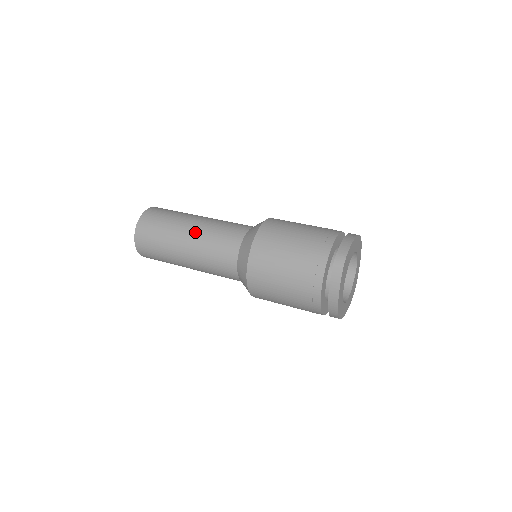
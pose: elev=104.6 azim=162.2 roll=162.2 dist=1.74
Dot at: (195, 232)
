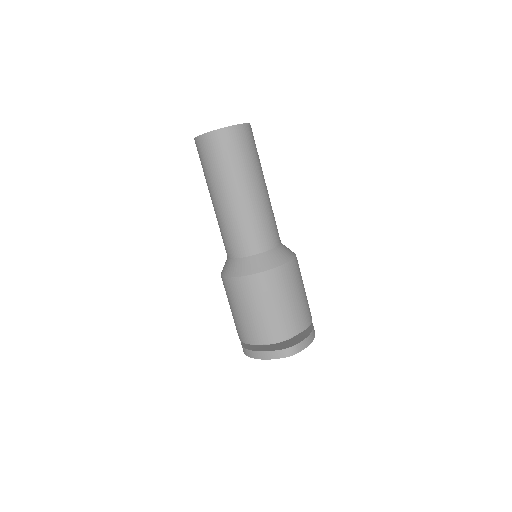
Dot at: (250, 200)
